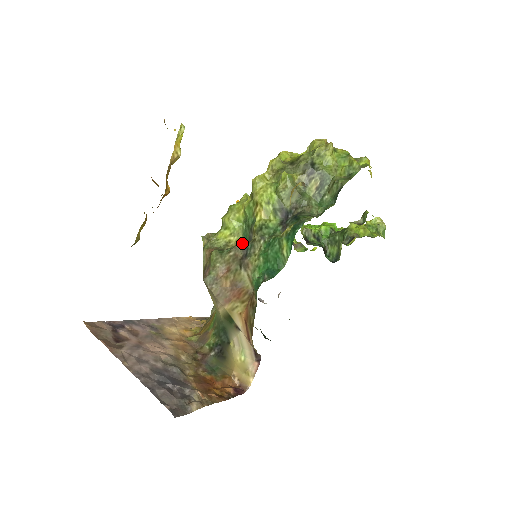
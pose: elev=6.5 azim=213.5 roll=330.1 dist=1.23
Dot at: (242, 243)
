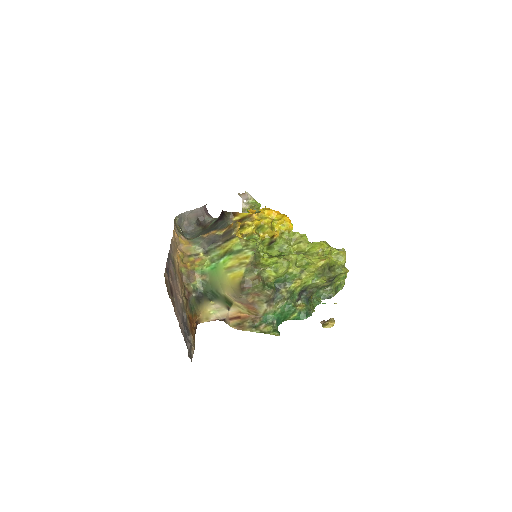
Dot at: (274, 283)
